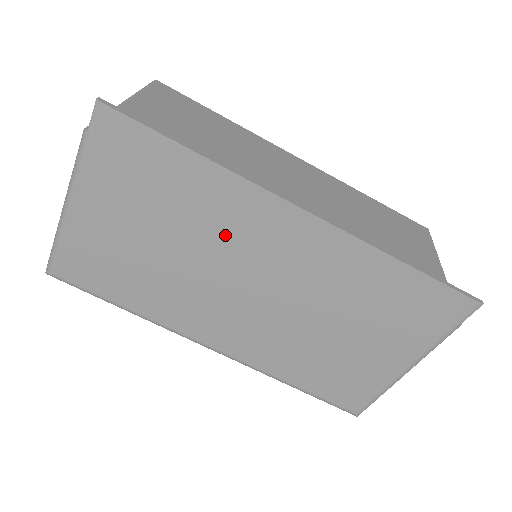
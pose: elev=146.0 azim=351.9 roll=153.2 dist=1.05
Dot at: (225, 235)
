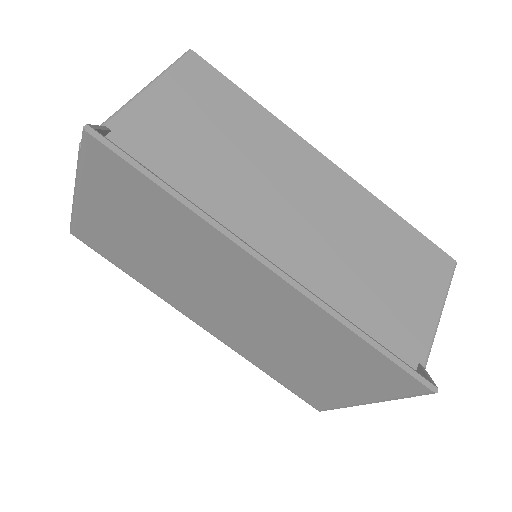
Dot at: (202, 260)
